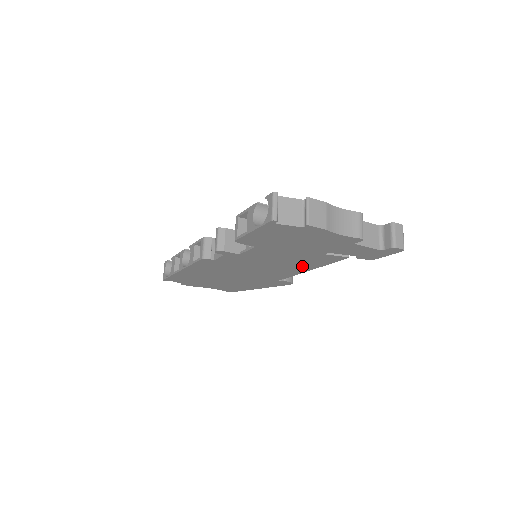
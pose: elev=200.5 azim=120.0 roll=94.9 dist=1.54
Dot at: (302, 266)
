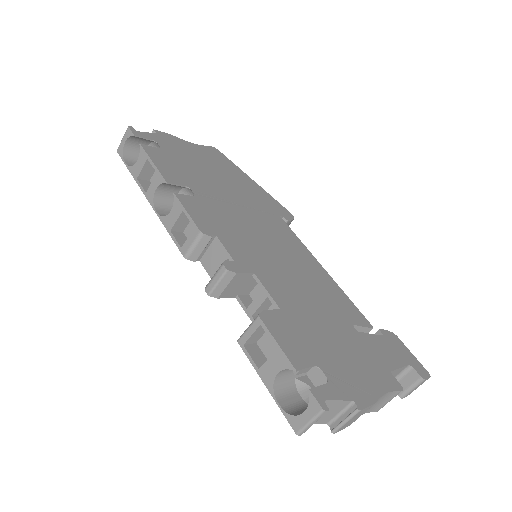
Dot at: occluded
